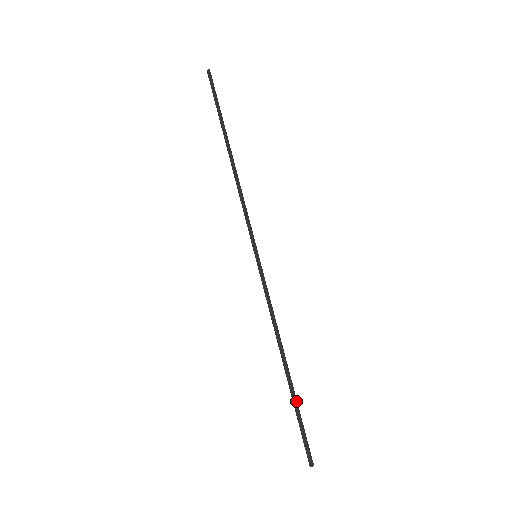
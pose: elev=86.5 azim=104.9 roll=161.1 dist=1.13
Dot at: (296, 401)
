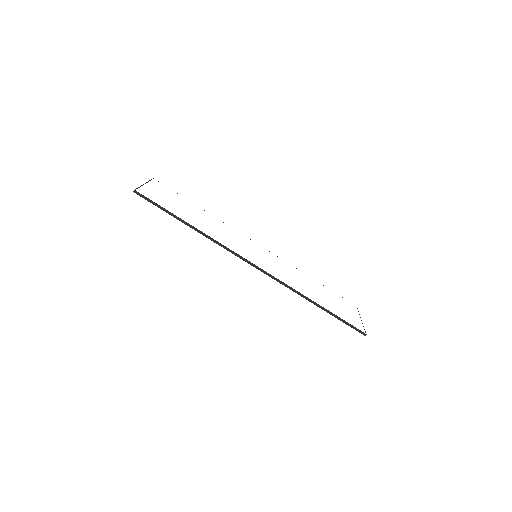
Dot at: (338, 317)
